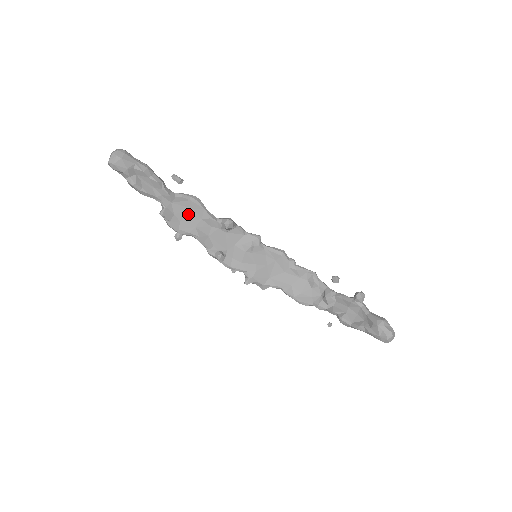
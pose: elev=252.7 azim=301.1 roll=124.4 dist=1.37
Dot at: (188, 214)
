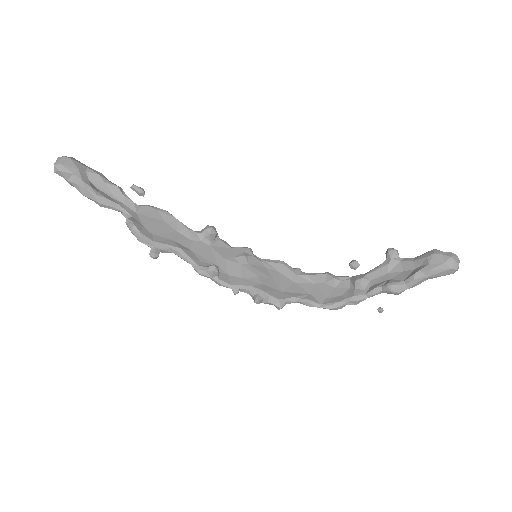
Dot at: (160, 226)
